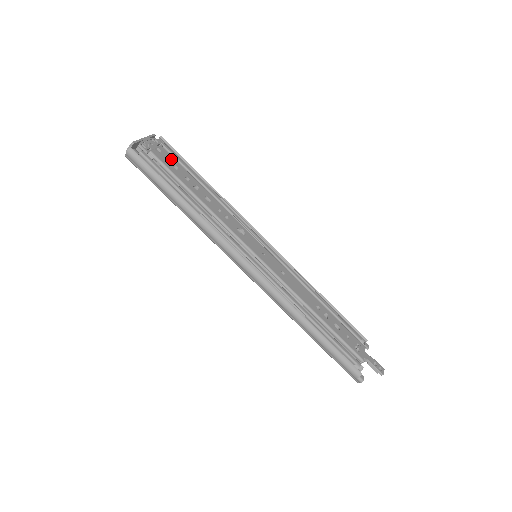
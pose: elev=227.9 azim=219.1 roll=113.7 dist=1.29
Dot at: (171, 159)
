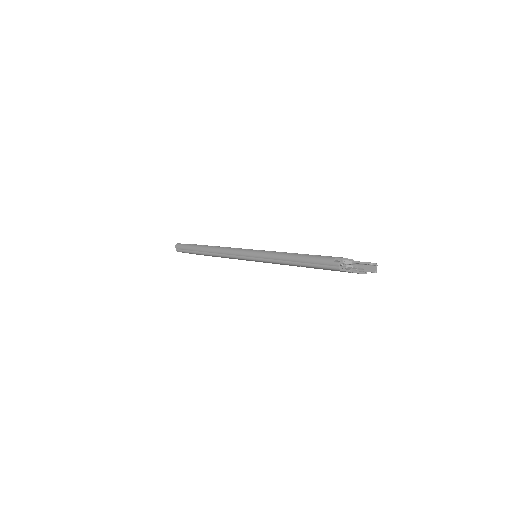
Dot at: occluded
